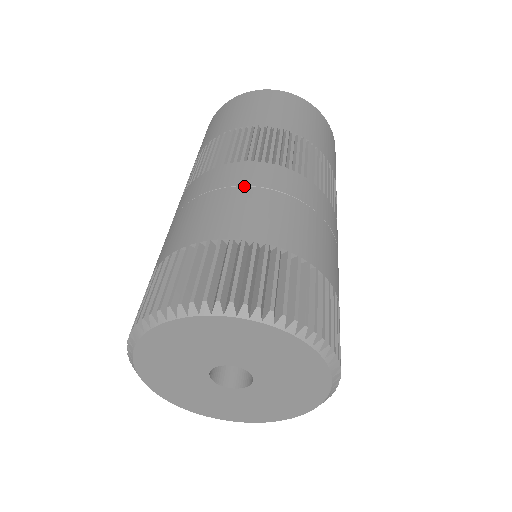
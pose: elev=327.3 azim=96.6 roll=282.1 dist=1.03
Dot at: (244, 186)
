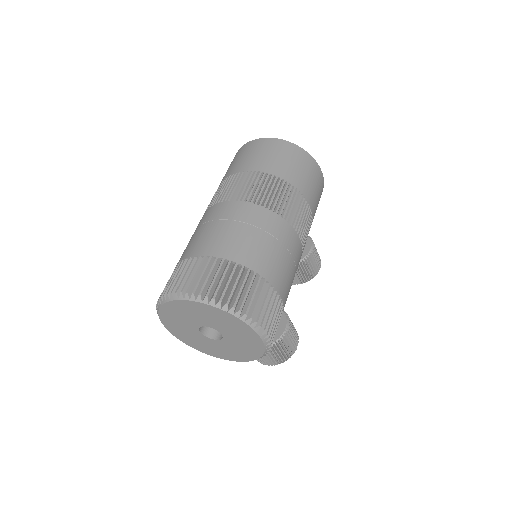
Dot at: (218, 220)
